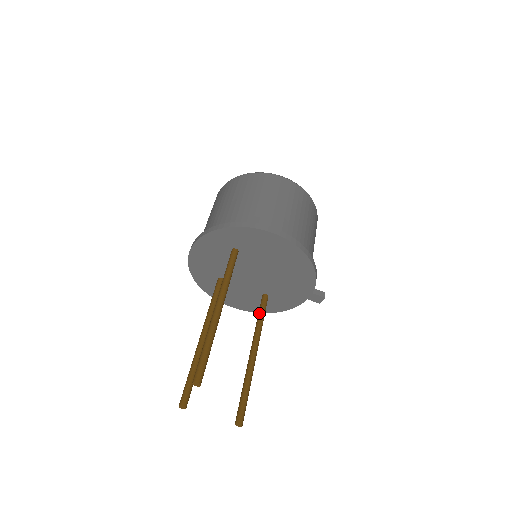
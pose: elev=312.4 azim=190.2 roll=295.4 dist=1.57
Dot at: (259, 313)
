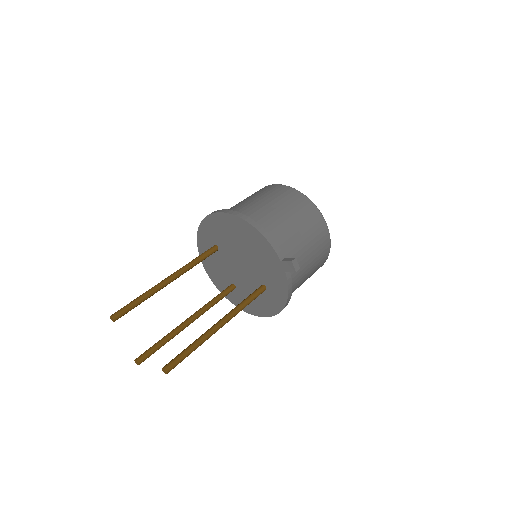
Dot at: (246, 298)
